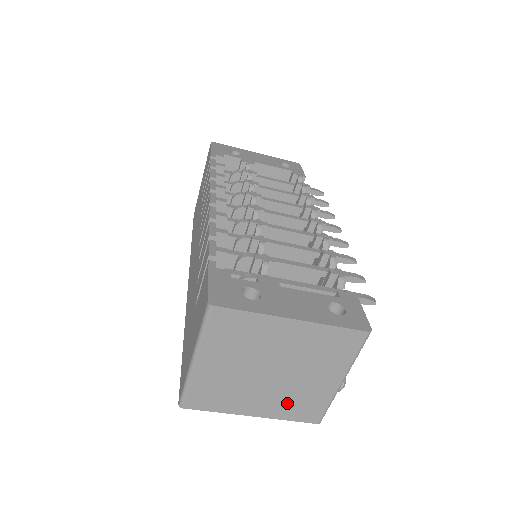
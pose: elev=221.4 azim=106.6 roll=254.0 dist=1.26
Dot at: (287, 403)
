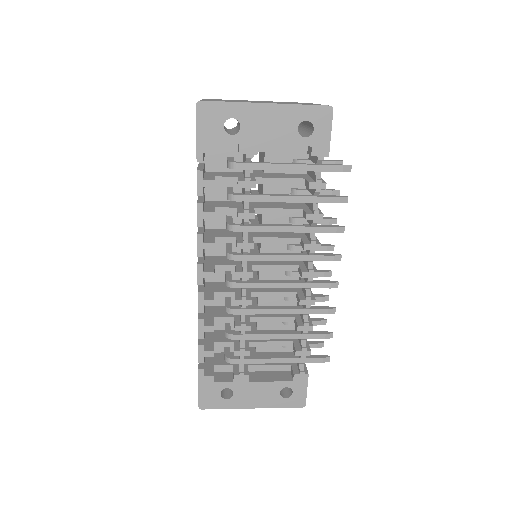
Dot at: occluded
